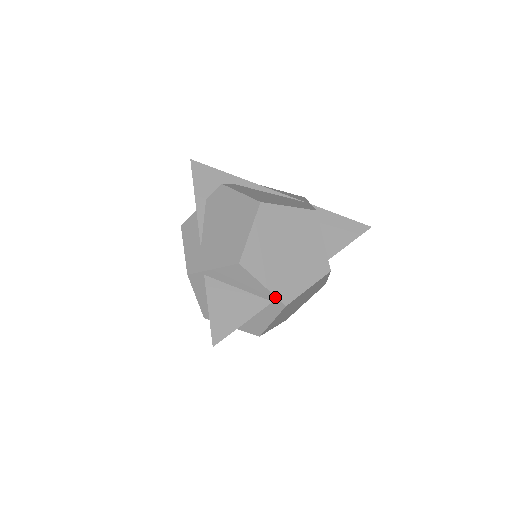
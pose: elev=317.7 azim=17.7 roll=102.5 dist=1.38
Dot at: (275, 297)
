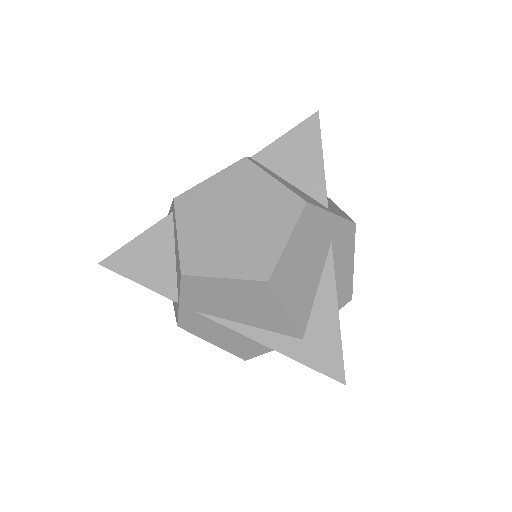
Dot at: (172, 204)
